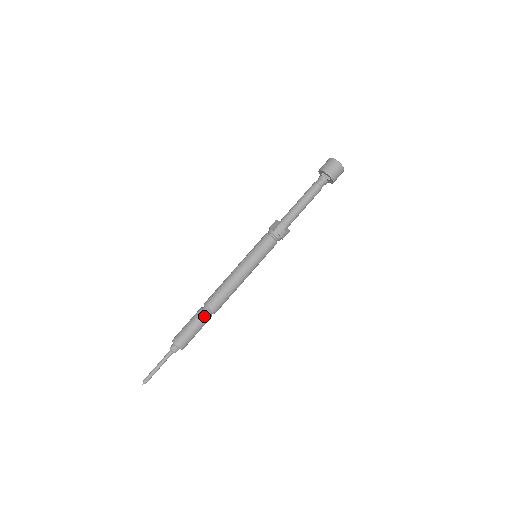
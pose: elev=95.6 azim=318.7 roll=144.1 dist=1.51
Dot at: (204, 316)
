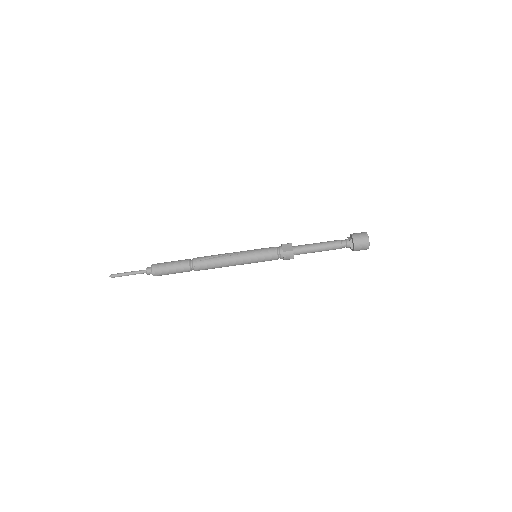
Dot at: (187, 268)
